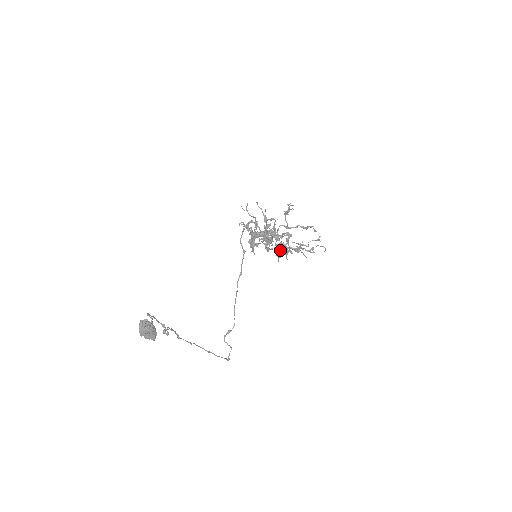
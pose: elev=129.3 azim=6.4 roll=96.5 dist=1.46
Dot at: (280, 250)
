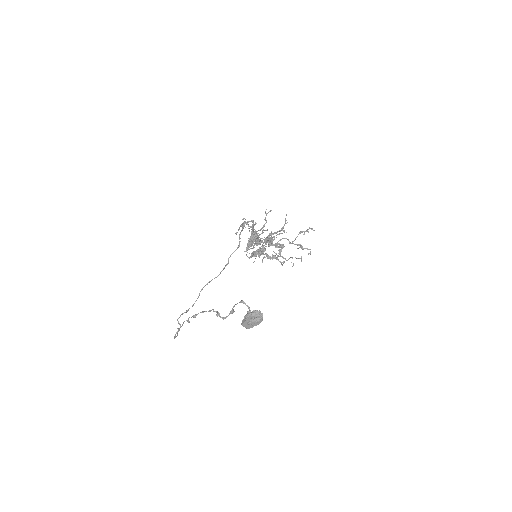
Dot at: (261, 254)
